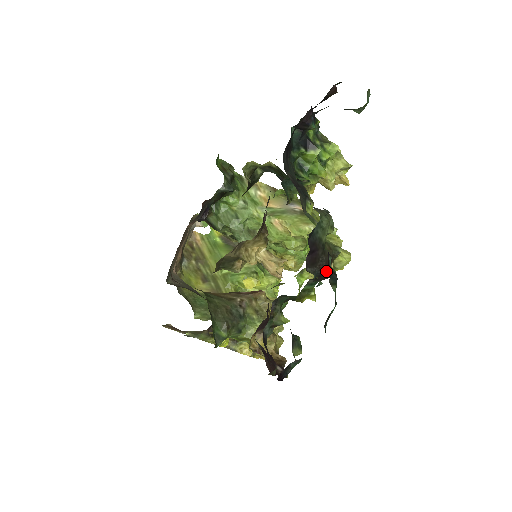
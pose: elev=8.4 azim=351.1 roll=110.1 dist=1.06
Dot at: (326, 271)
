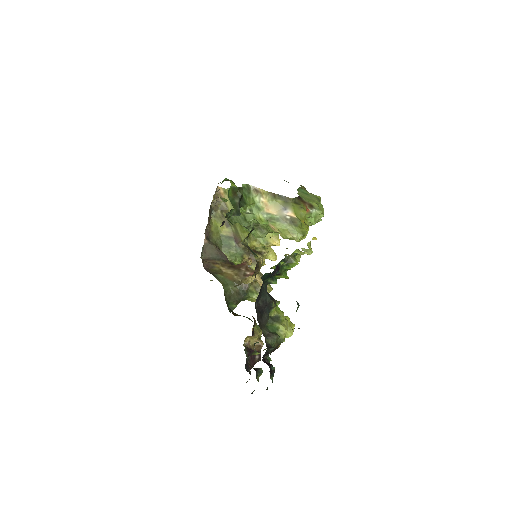
Dot at: occluded
